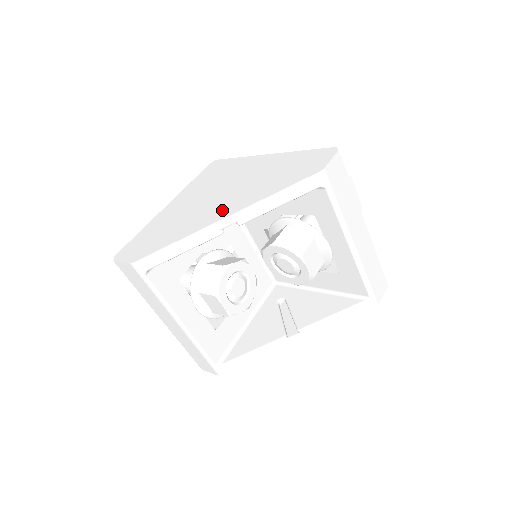
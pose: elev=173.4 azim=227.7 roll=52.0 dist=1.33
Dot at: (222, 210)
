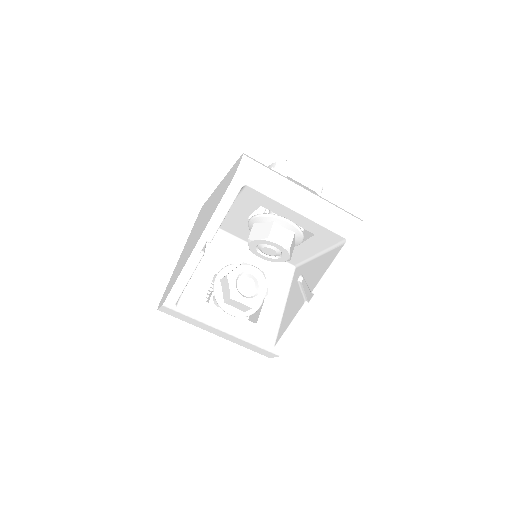
Dot at: (197, 239)
